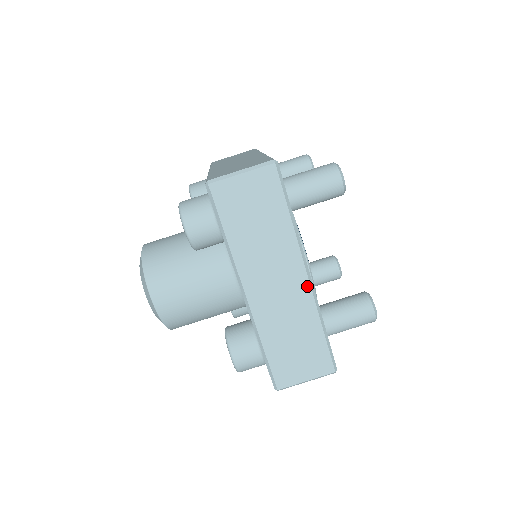
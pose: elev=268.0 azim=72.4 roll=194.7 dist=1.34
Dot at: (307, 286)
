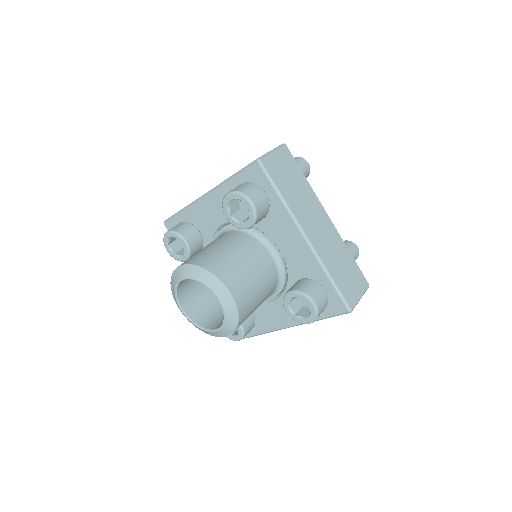
Dot at: (332, 224)
